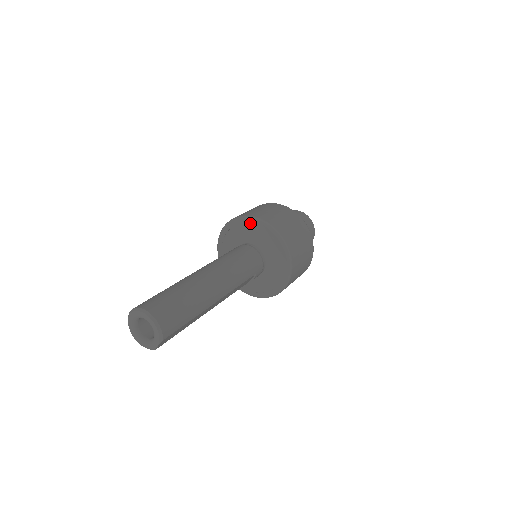
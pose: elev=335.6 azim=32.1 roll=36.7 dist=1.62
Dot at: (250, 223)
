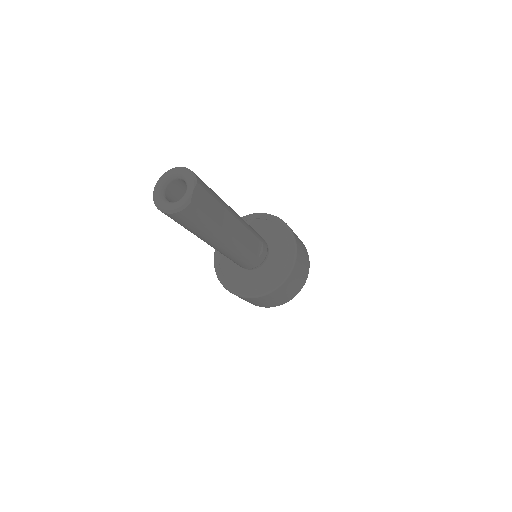
Dot at: occluded
